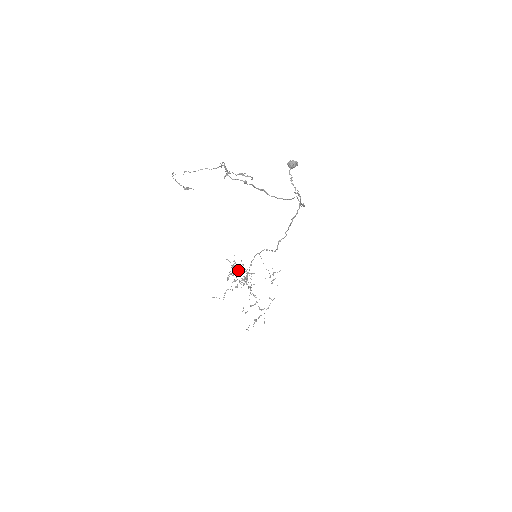
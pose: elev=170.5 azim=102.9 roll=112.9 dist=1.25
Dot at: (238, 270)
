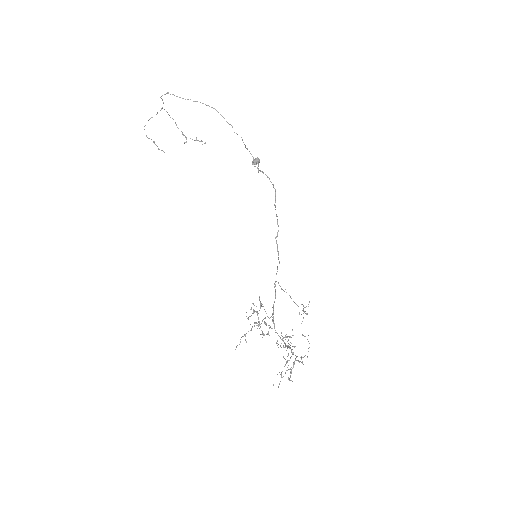
Dot at: occluded
